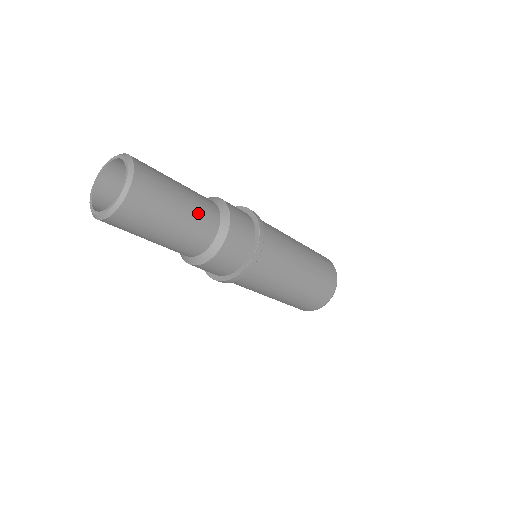
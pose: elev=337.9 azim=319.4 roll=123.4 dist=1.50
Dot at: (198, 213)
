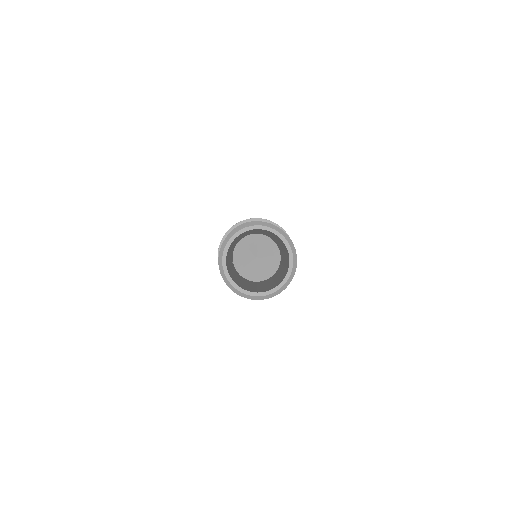
Dot at: occluded
